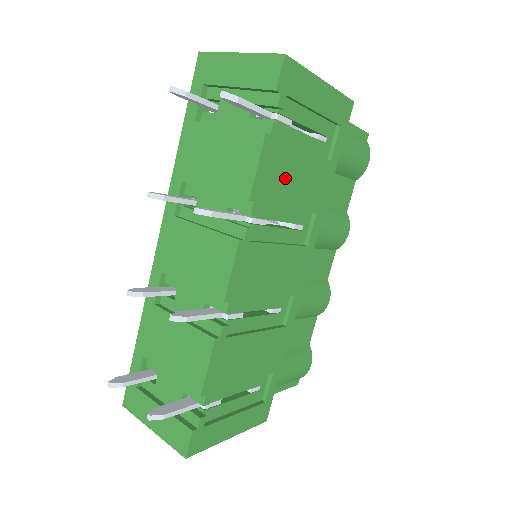
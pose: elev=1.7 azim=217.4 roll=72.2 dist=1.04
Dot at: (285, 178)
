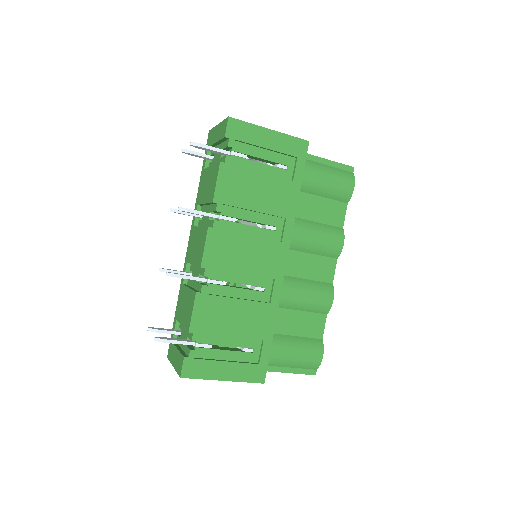
Dot at: (245, 190)
